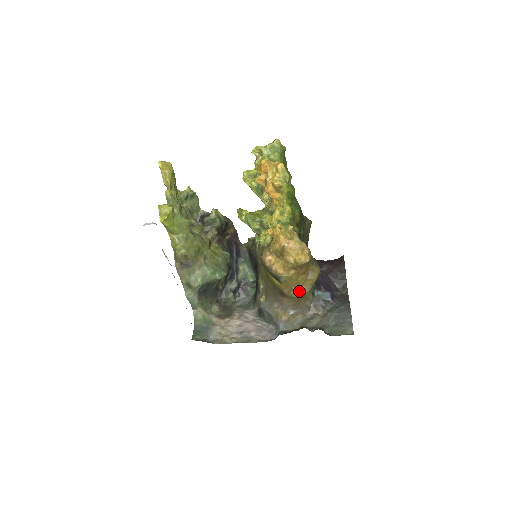
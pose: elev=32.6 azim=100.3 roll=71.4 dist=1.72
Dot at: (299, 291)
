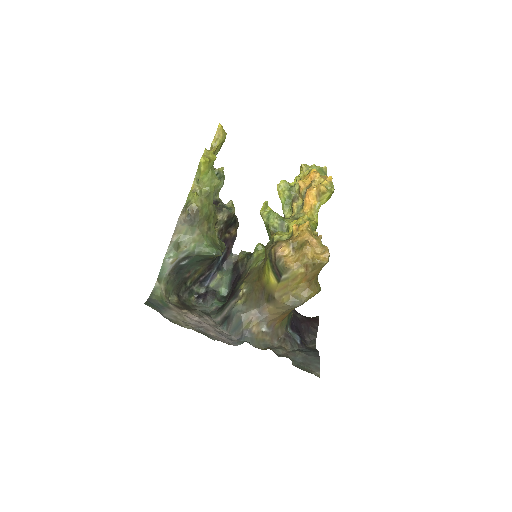
Dot at: (294, 298)
